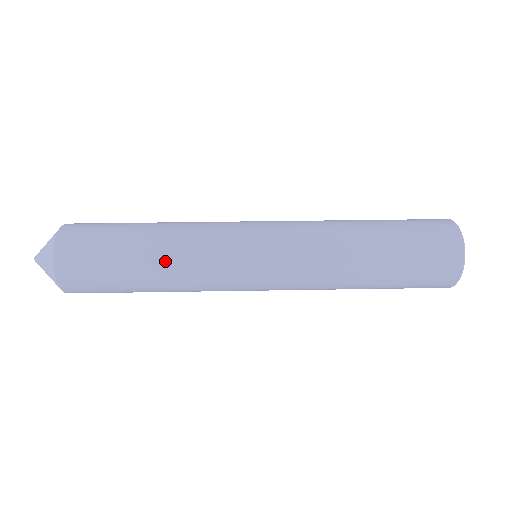
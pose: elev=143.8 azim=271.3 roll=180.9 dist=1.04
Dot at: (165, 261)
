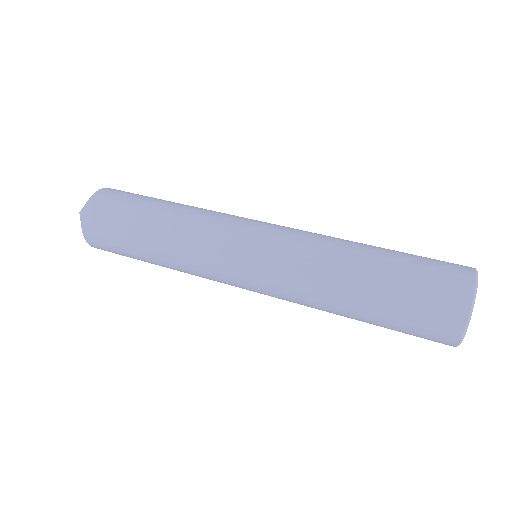
Dot at: (166, 262)
